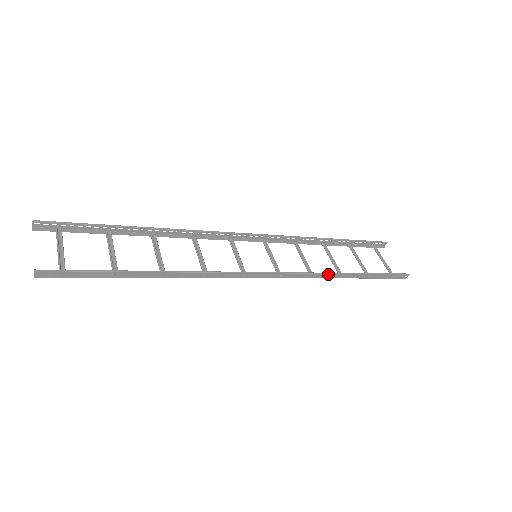
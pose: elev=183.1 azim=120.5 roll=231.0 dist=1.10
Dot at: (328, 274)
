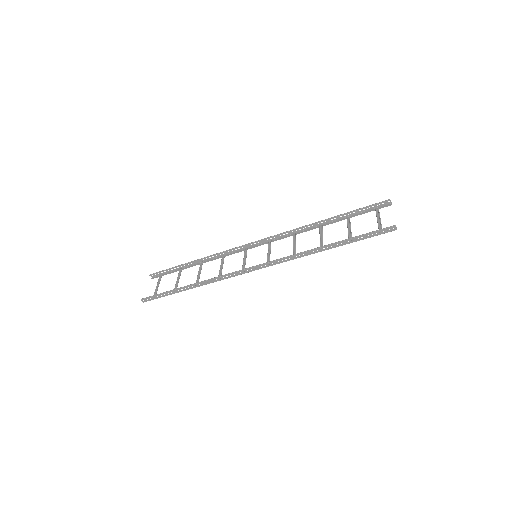
Dot at: (303, 253)
